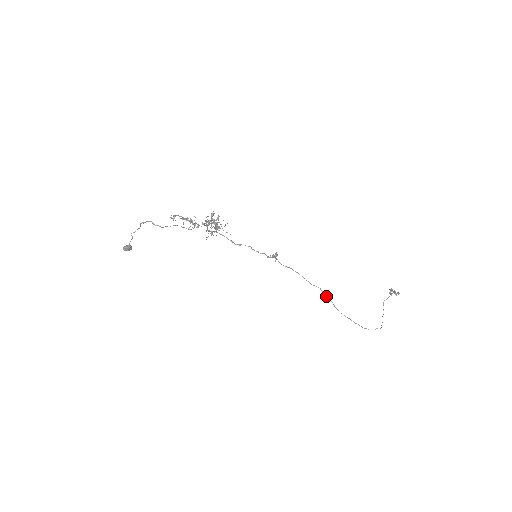
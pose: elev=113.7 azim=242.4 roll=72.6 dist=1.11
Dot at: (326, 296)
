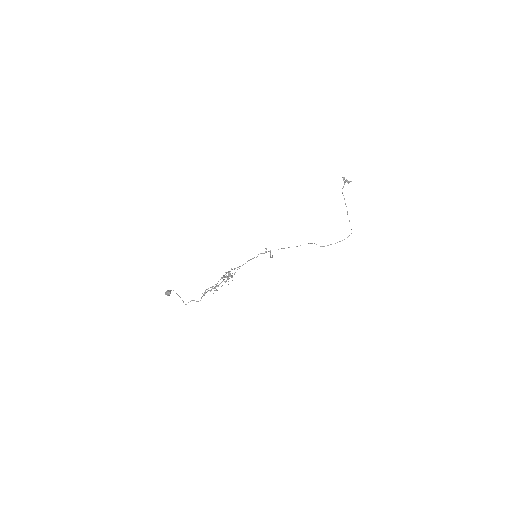
Dot at: (310, 243)
